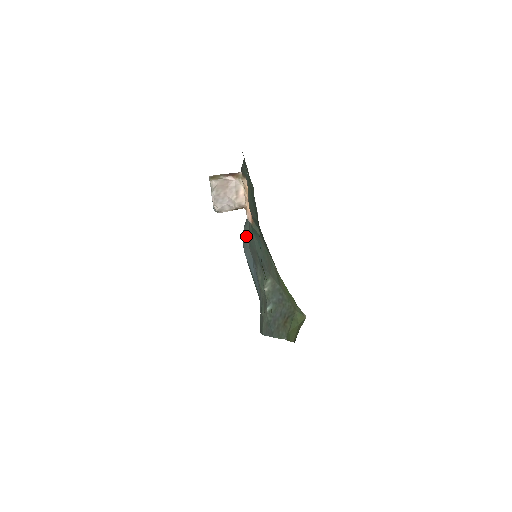
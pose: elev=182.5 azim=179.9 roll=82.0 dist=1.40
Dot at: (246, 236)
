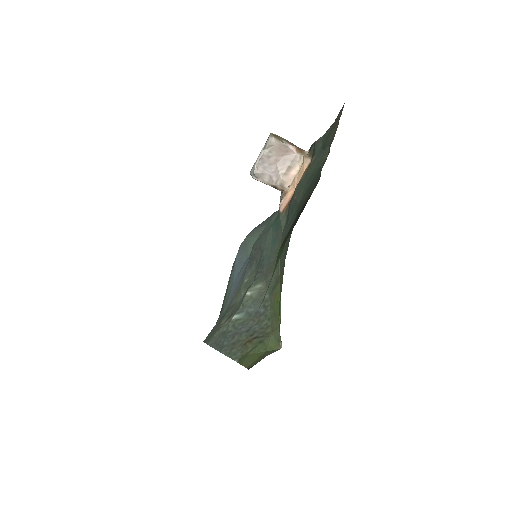
Dot at: (251, 238)
